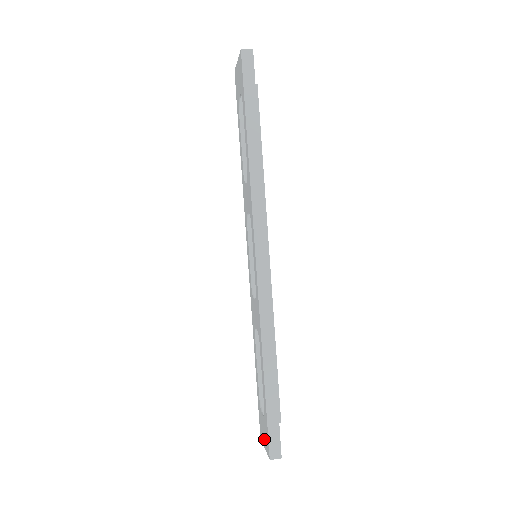
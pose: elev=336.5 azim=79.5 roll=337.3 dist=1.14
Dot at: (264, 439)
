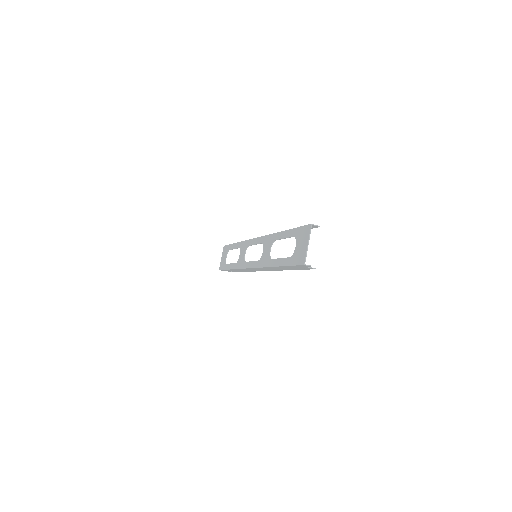
Dot at: (304, 244)
